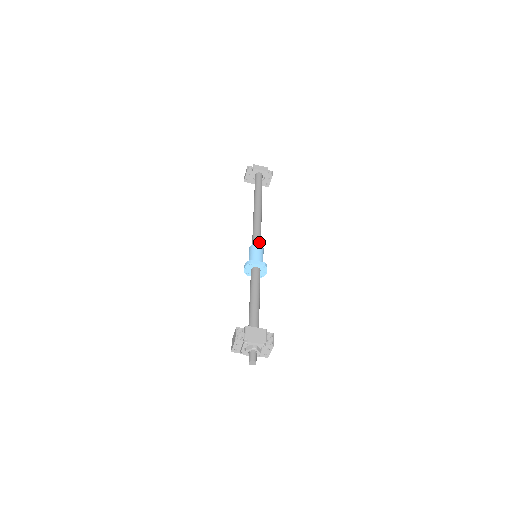
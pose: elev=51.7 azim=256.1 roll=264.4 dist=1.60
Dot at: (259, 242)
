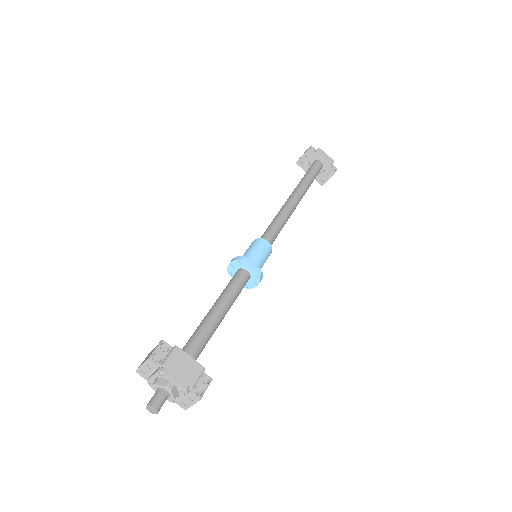
Dot at: (271, 240)
